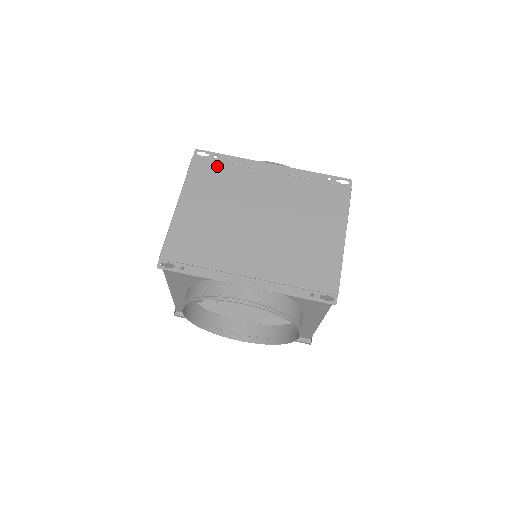
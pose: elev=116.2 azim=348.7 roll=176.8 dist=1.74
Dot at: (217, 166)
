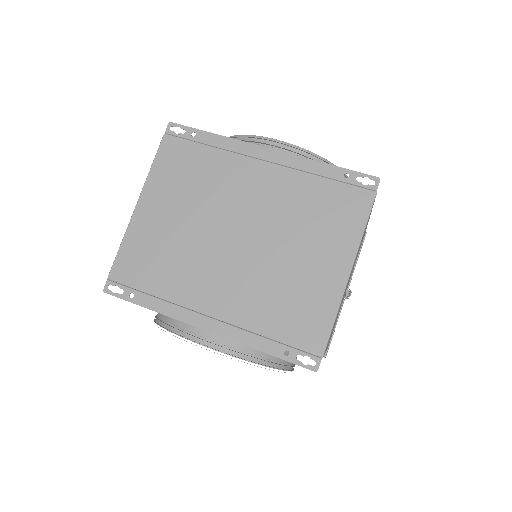
Dot at: (193, 149)
